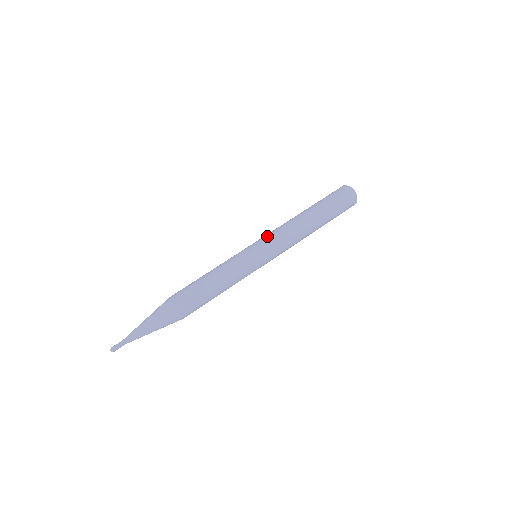
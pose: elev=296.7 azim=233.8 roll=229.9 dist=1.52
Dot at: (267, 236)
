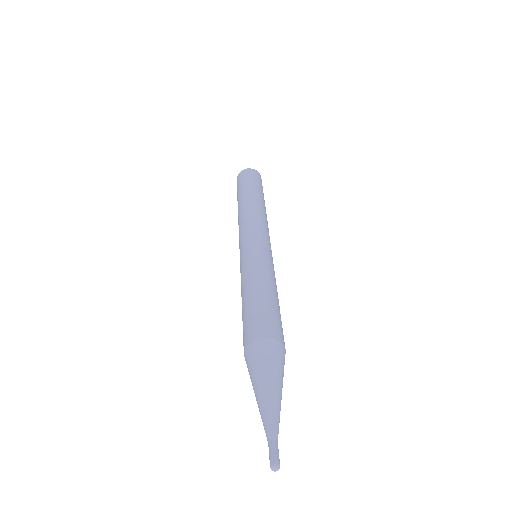
Dot at: (260, 228)
